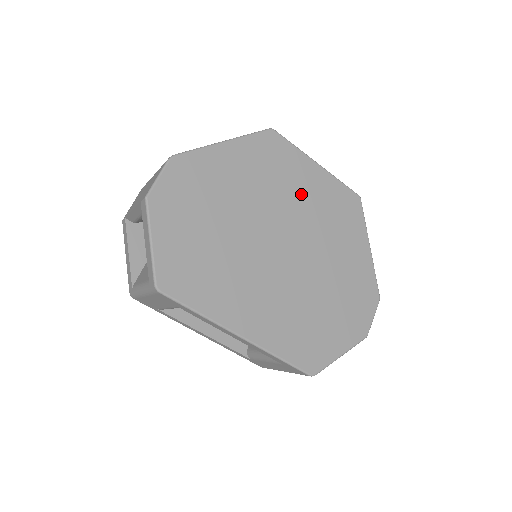
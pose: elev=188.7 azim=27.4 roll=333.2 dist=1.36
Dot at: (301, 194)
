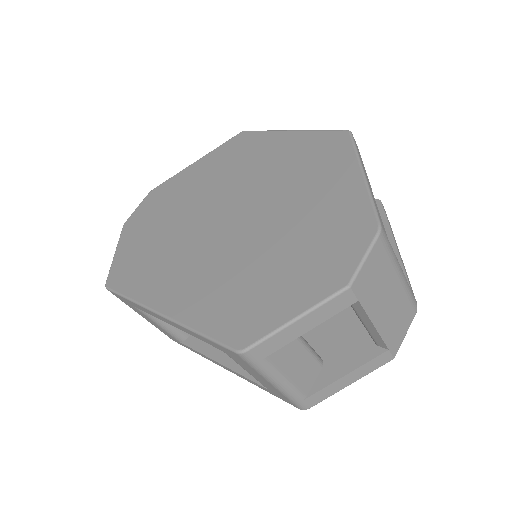
Dot at: (263, 164)
